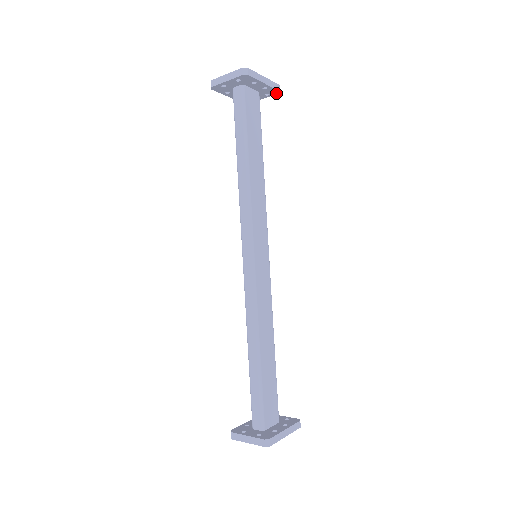
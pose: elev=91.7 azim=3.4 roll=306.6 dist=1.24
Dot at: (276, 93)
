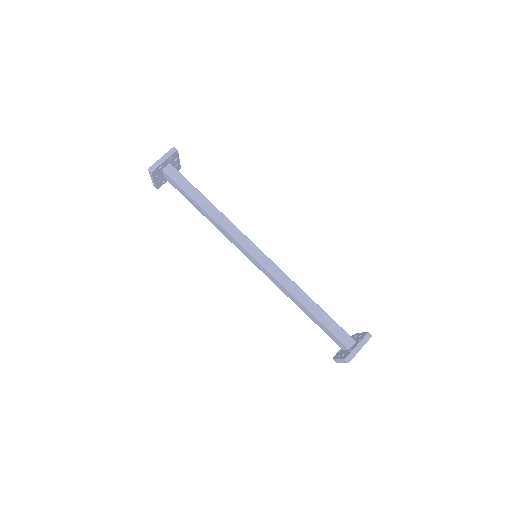
Dot at: occluded
